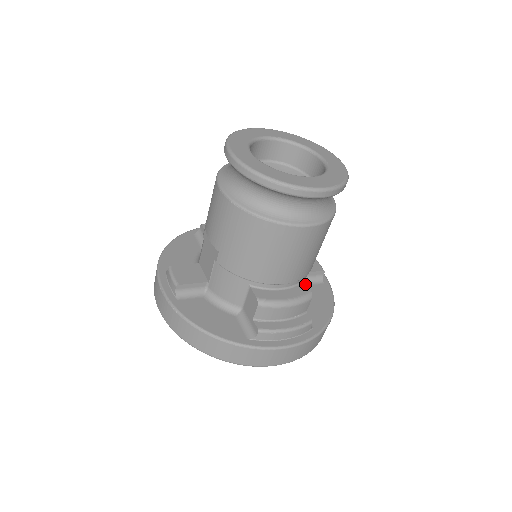
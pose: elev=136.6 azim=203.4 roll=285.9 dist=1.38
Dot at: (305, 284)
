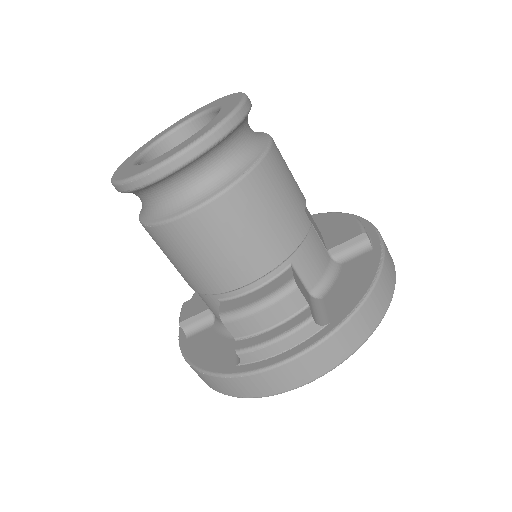
Dot at: (290, 270)
